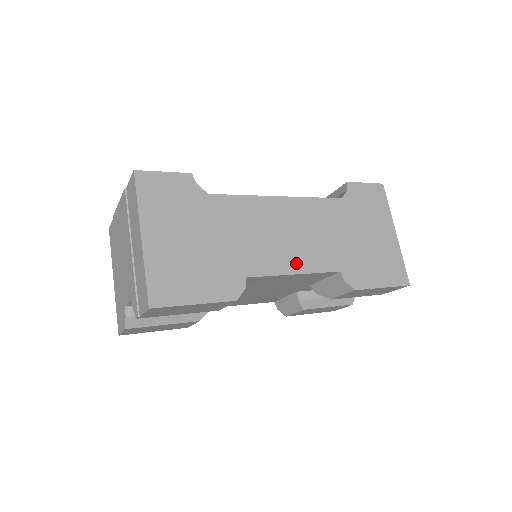
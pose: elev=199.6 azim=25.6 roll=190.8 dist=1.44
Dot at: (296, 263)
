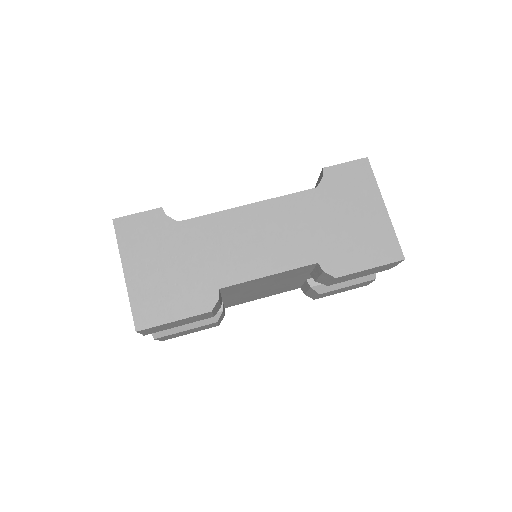
Dot at: (268, 265)
